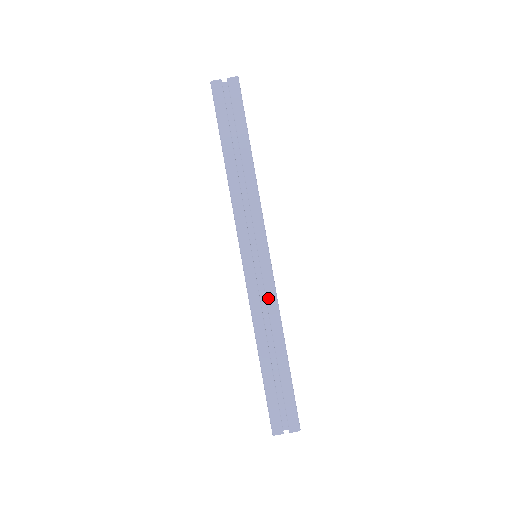
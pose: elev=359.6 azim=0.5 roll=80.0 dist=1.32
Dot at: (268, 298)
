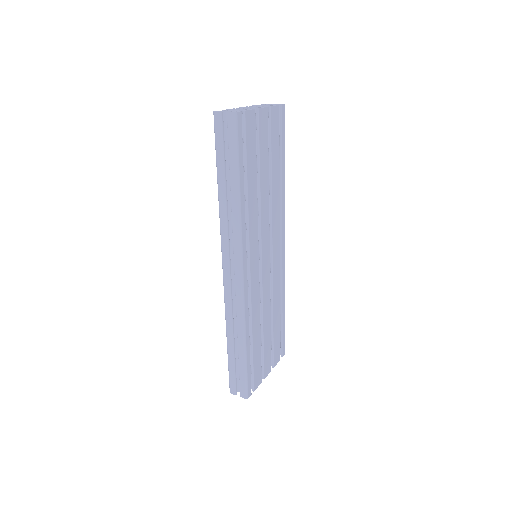
Dot at: (237, 306)
